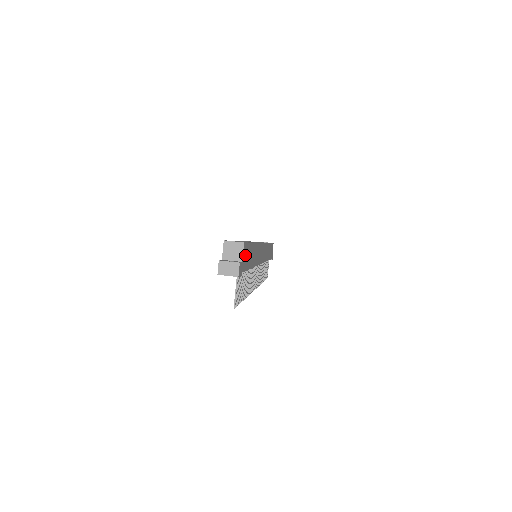
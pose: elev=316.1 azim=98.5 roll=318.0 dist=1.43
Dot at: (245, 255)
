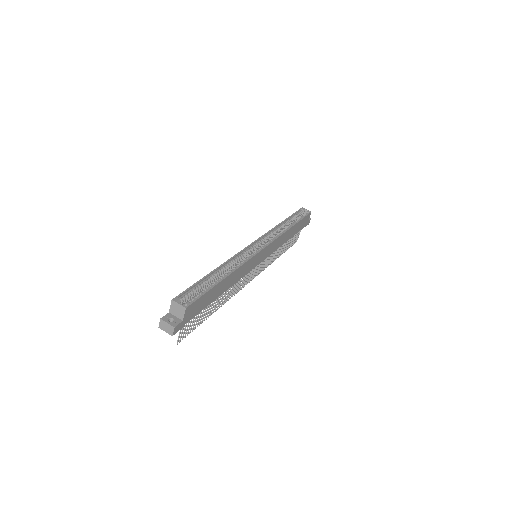
Dot at: (193, 309)
